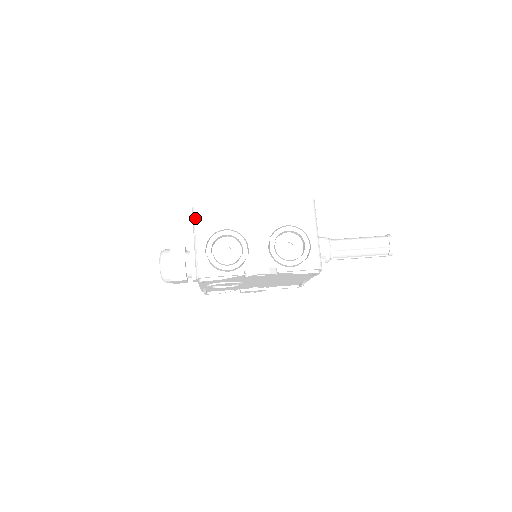
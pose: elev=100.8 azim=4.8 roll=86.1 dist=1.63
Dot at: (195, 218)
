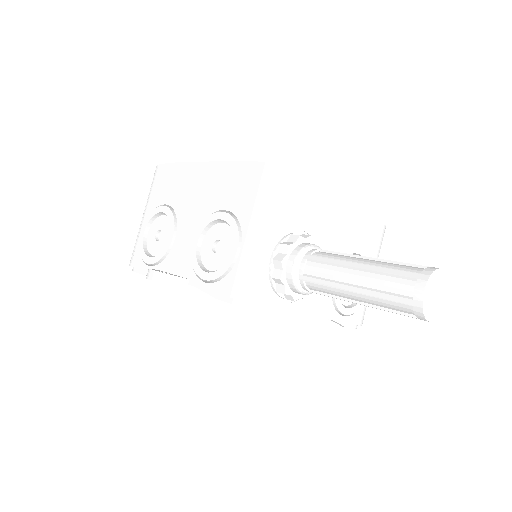
Dot at: (151, 184)
